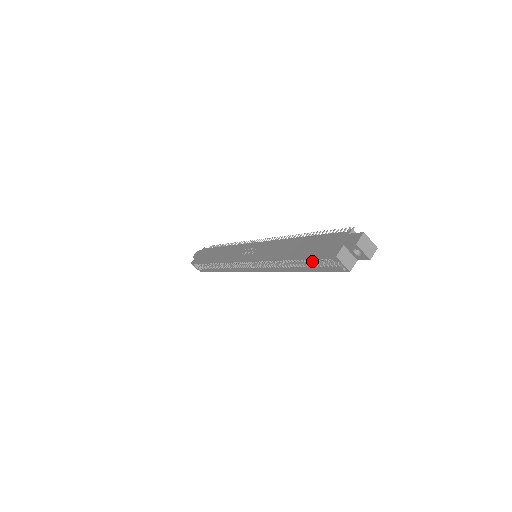
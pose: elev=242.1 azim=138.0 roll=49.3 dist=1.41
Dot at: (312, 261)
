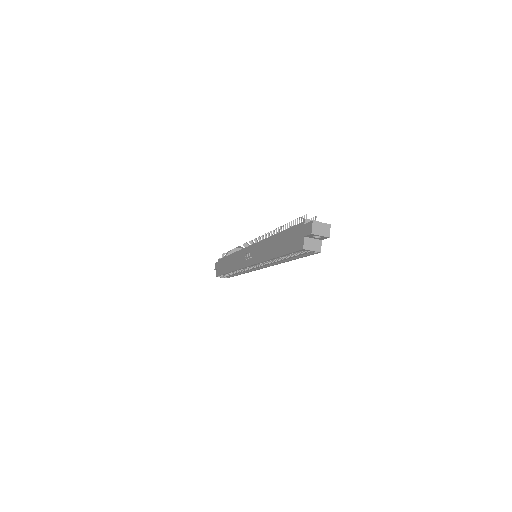
Dot at: occluded
